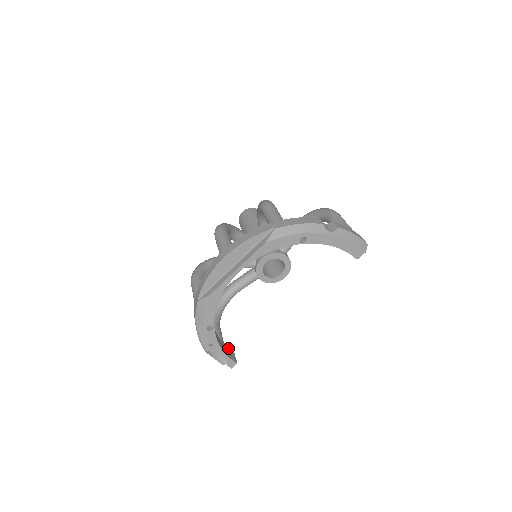
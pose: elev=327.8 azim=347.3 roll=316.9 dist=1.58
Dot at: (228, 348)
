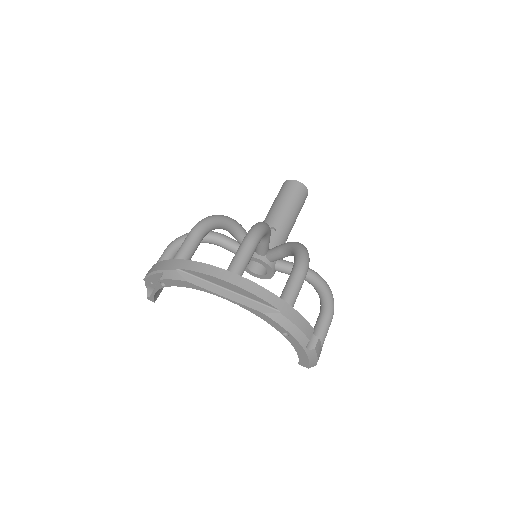
Dot at: occluded
